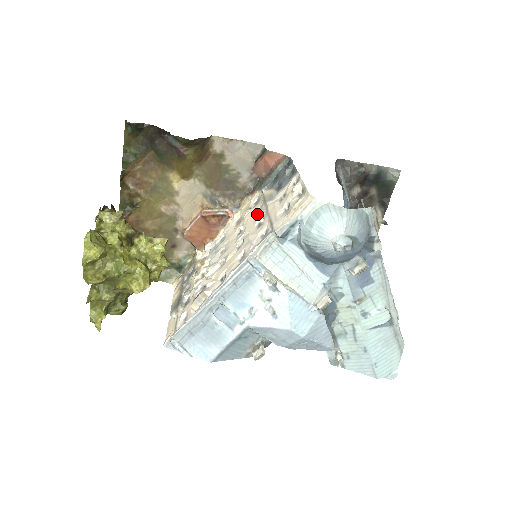
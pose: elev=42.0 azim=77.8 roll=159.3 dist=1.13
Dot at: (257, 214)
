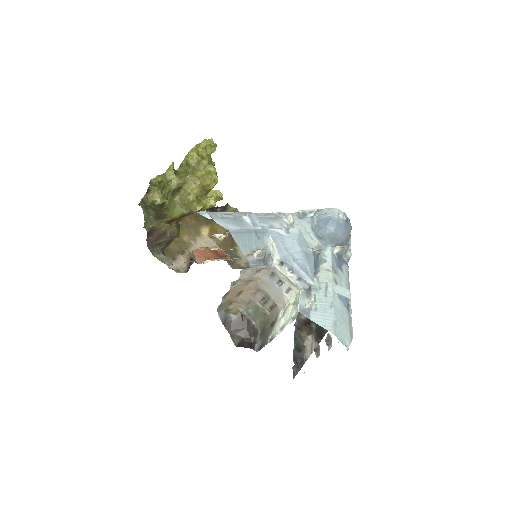
Dot at: occluded
